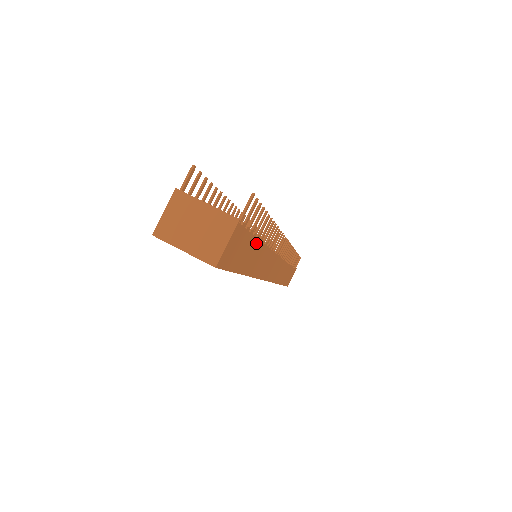
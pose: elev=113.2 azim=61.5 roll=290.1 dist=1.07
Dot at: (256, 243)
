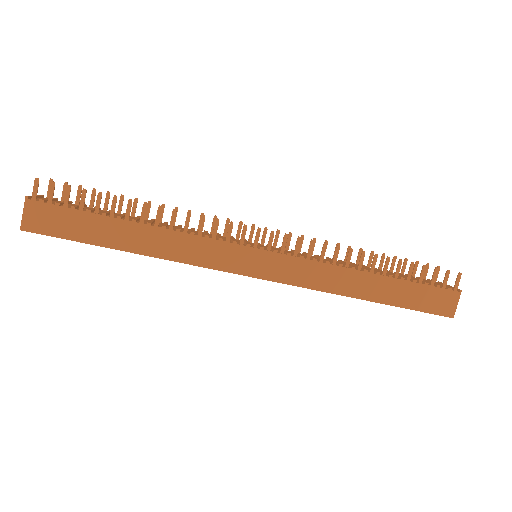
Dot at: (109, 220)
